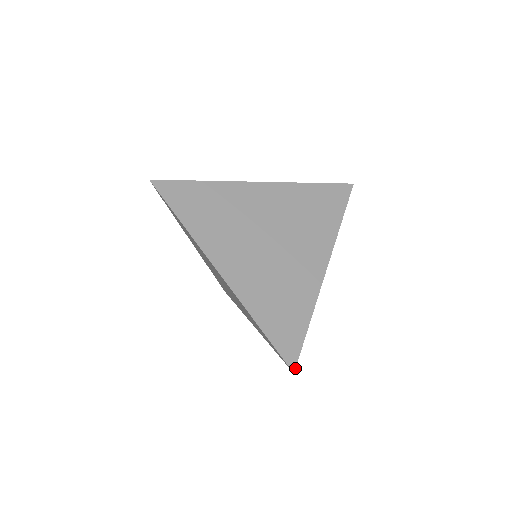
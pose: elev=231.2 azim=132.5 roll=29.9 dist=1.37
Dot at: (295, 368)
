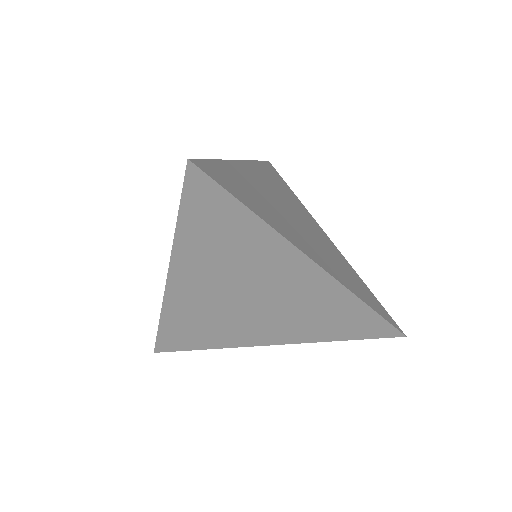
Dot at: (402, 331)
